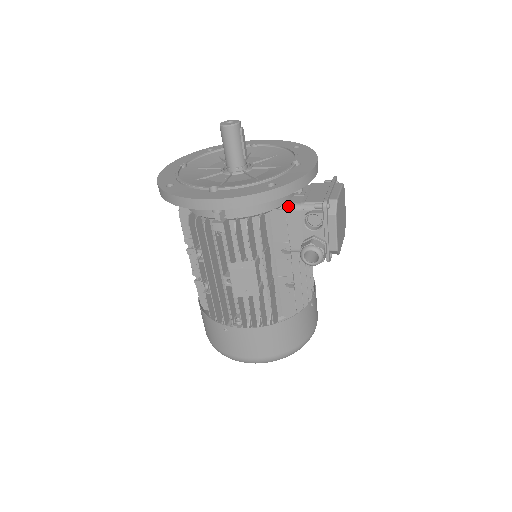
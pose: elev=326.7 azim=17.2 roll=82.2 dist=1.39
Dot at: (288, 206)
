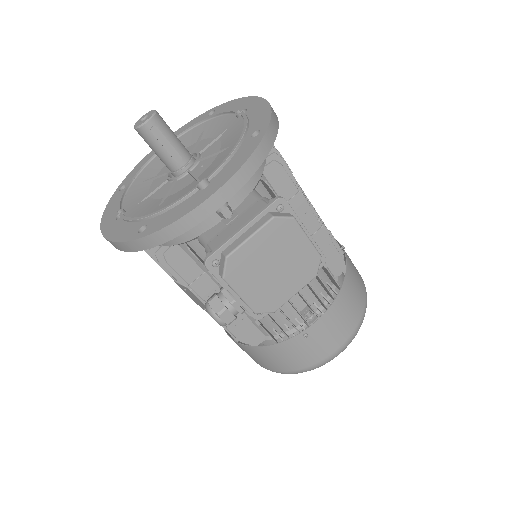
Dot at: (201, 240)
